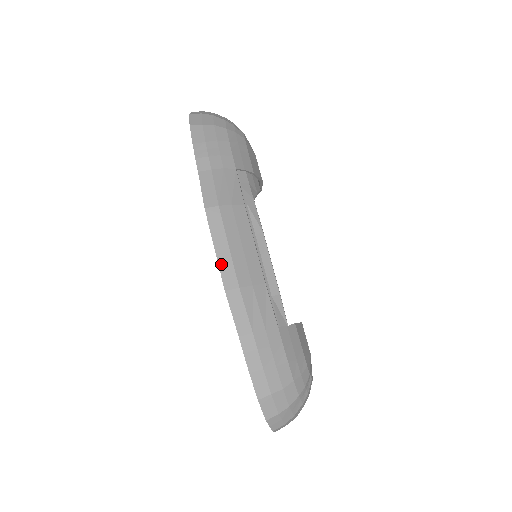
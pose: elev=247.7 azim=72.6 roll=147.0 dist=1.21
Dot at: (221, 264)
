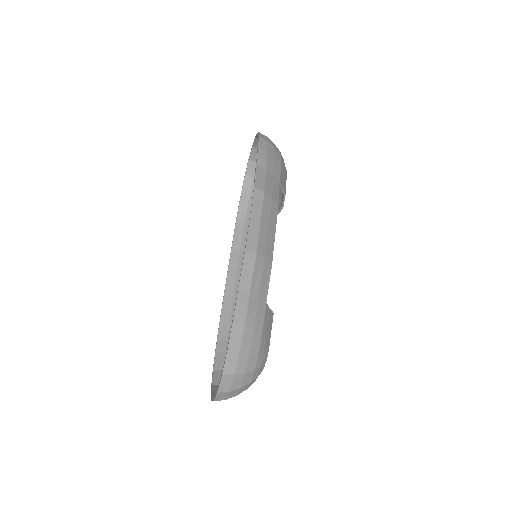
Dot at: (250, 229)
